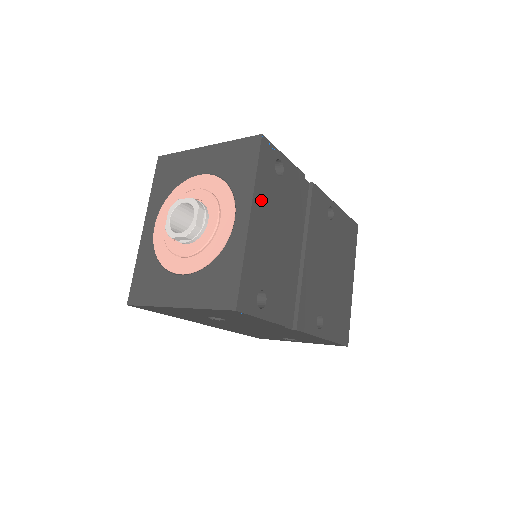
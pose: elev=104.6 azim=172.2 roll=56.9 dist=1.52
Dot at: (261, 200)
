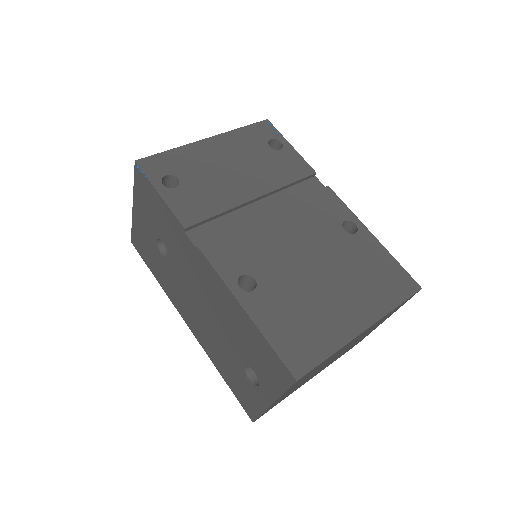
Dot at: (232, 141)
